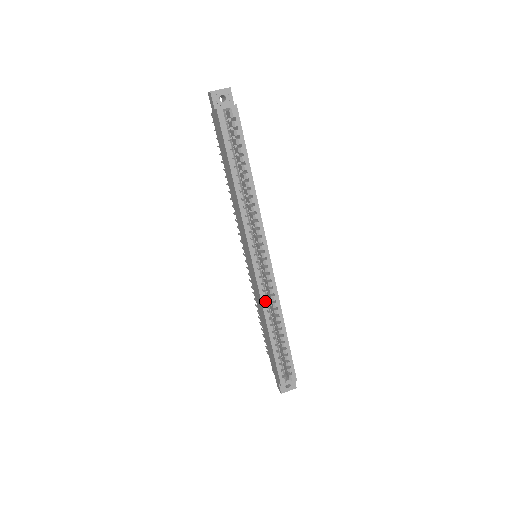
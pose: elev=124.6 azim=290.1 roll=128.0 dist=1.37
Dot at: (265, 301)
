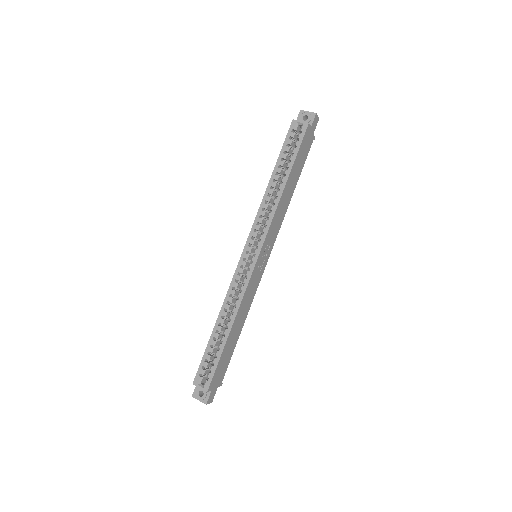
Dot at: (231, 291)
